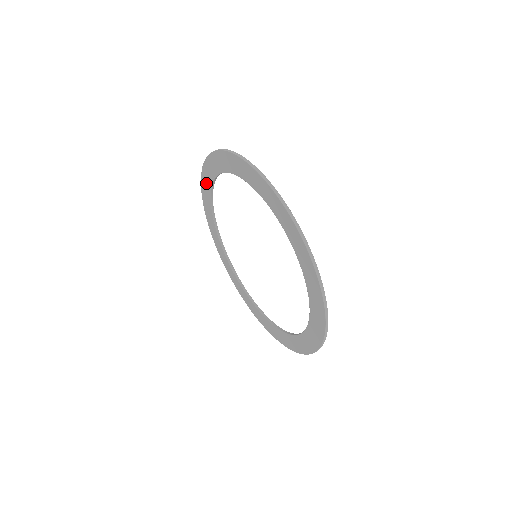
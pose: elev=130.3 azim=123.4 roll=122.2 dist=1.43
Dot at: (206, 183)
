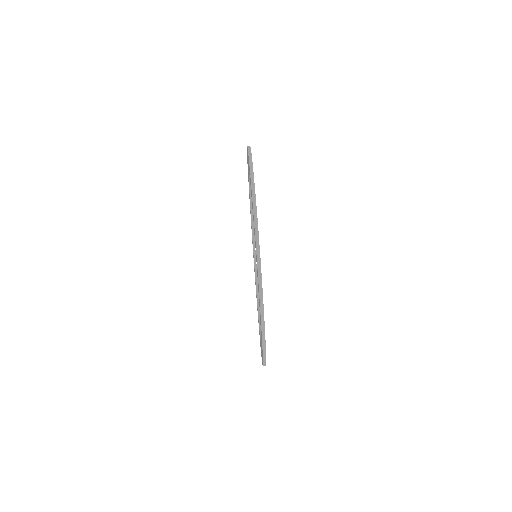
Dot at: occluded
